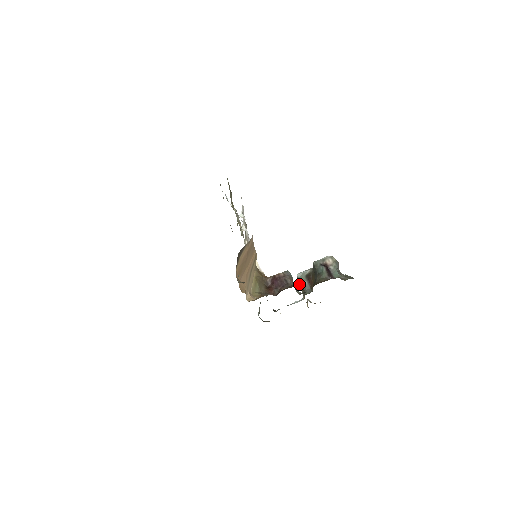
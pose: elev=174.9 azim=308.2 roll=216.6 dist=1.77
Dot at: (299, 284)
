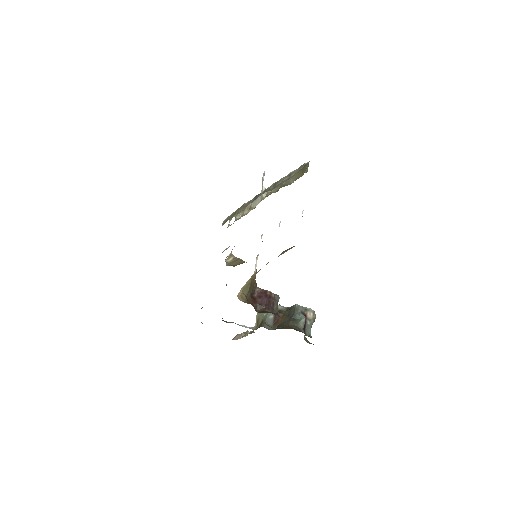
Dot at: occluded
